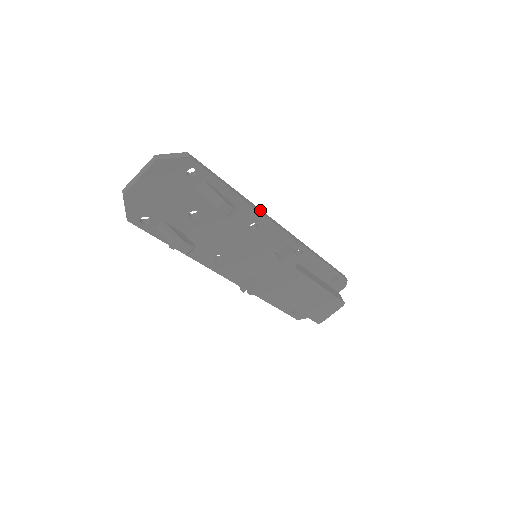
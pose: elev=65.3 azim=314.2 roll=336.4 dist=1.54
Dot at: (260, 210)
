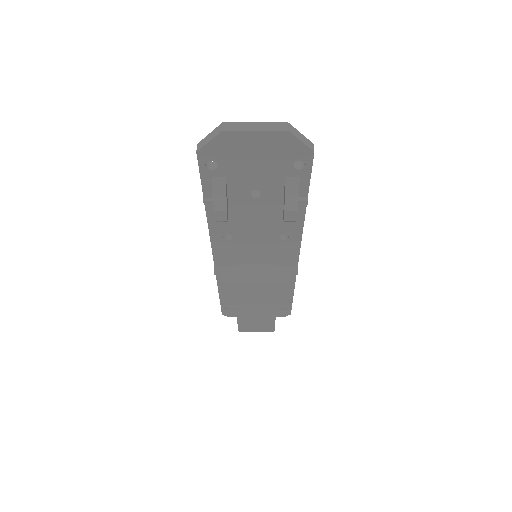
Dot at: occluded
